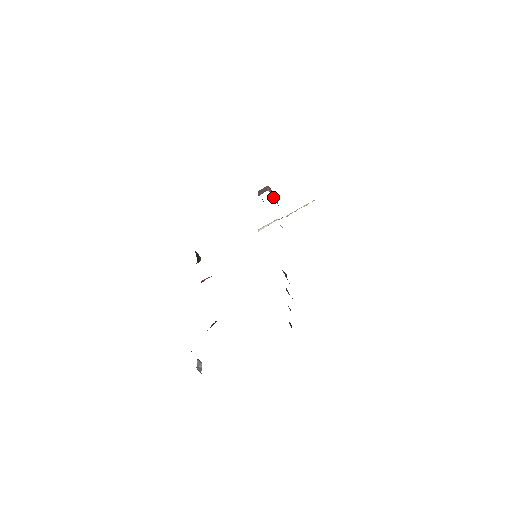
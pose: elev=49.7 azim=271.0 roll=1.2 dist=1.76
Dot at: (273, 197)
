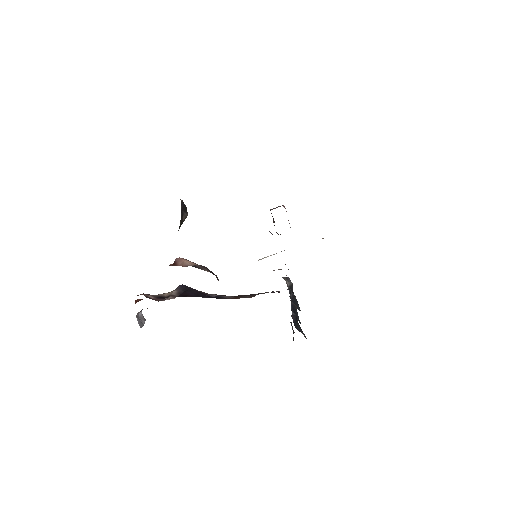
Dot at: occluded
